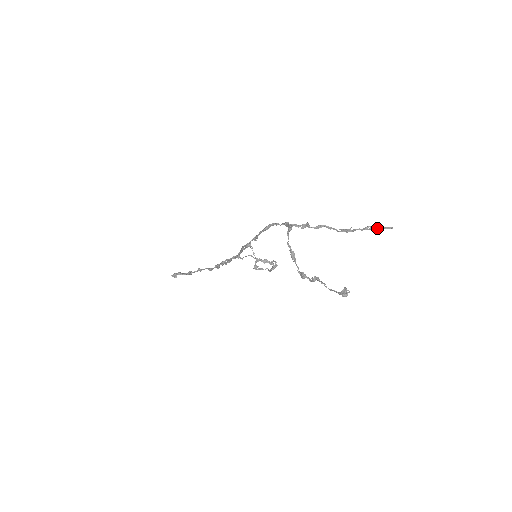
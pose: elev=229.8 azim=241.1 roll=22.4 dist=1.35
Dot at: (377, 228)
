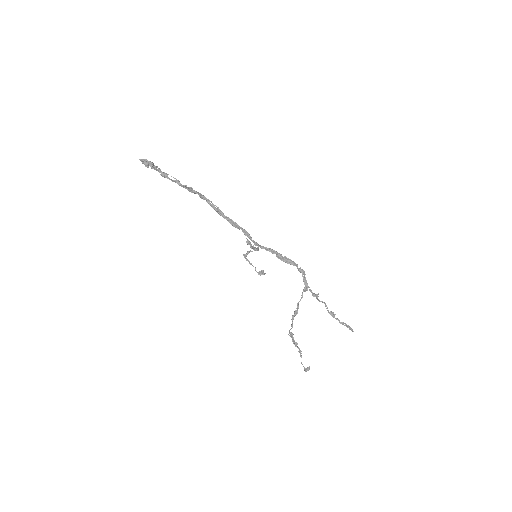
Dot at: (347, 327)
